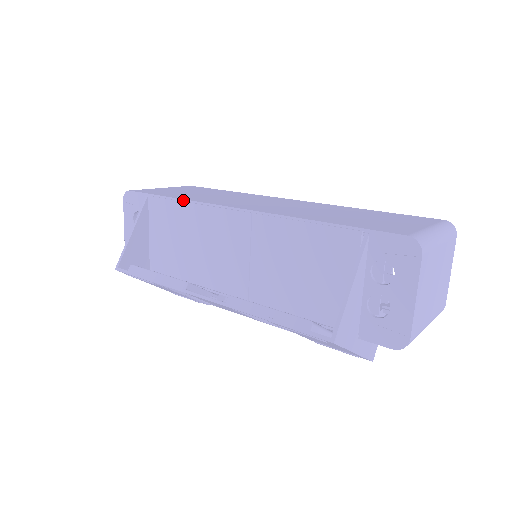
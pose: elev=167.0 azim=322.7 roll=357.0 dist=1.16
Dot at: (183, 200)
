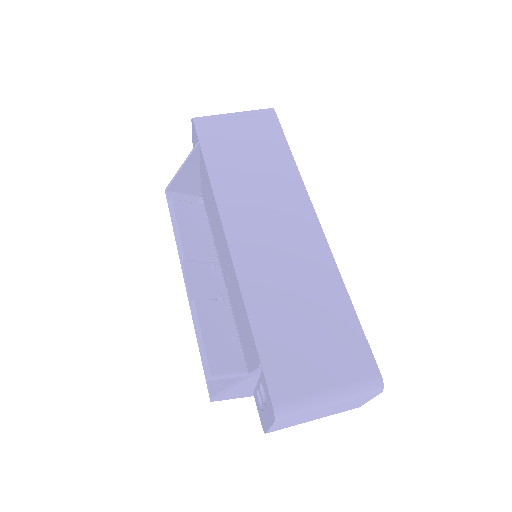
Dot at: (210, 181)
